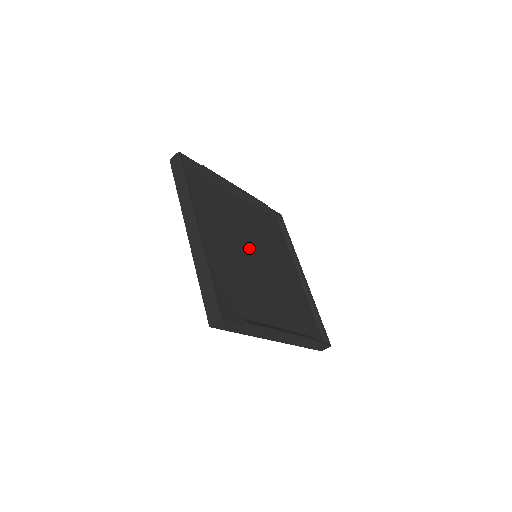
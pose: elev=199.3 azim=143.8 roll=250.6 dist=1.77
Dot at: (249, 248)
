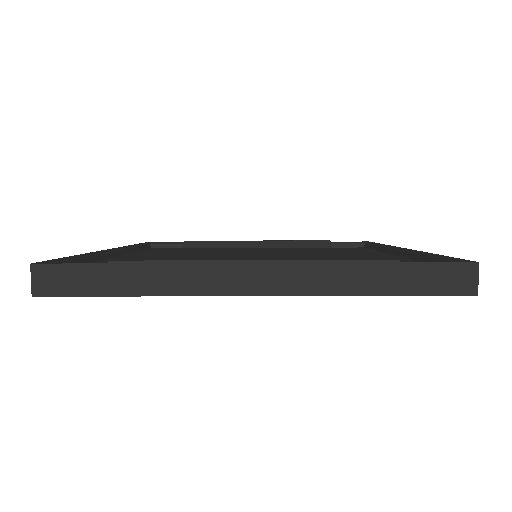
Dot at: occluded
